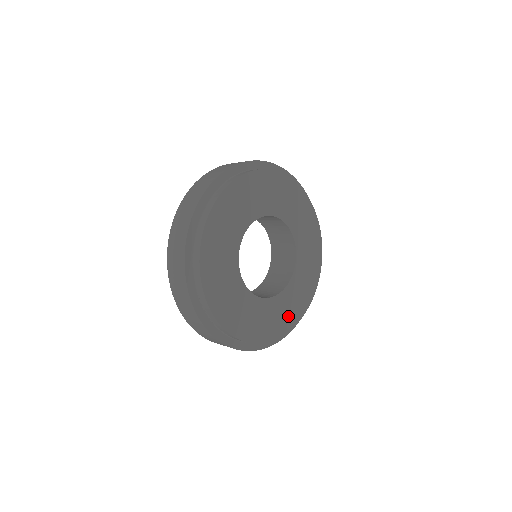
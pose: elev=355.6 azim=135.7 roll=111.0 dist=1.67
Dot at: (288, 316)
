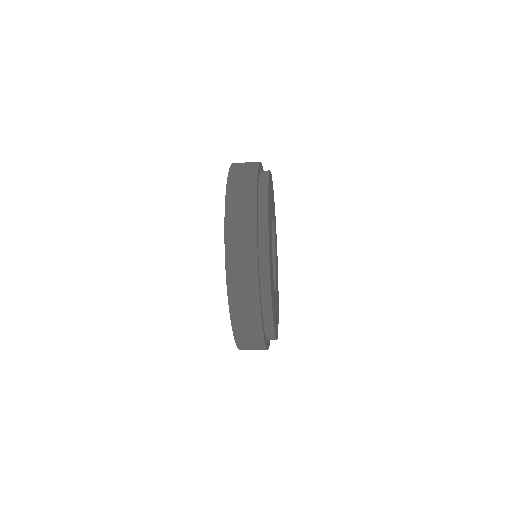
Dot at: occluded
